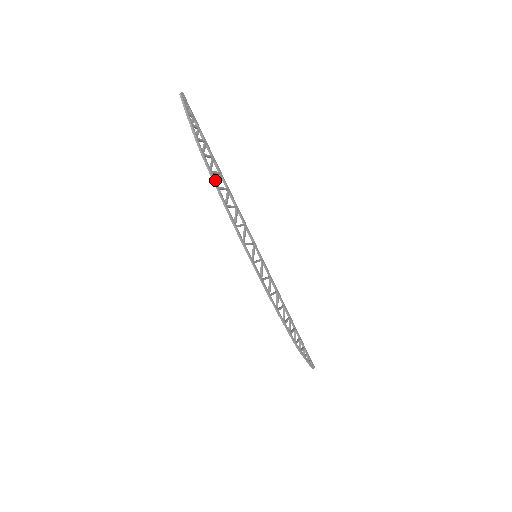
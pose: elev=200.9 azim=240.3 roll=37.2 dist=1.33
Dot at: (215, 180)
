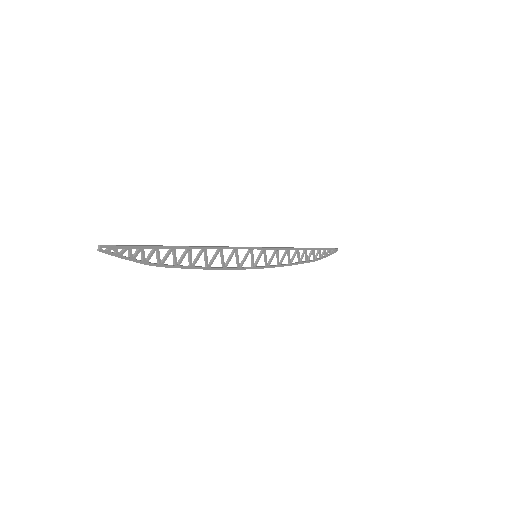
Dot at: (185, 267)
